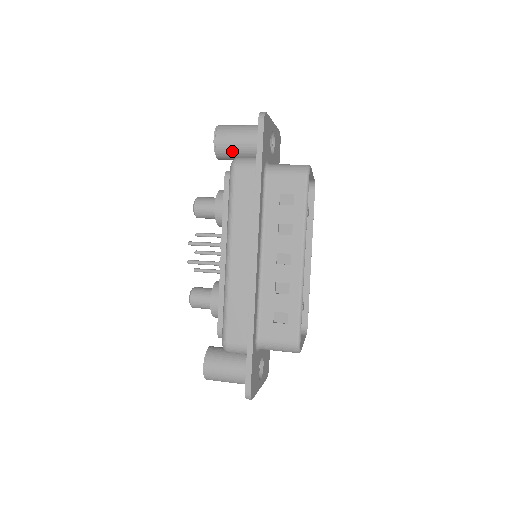
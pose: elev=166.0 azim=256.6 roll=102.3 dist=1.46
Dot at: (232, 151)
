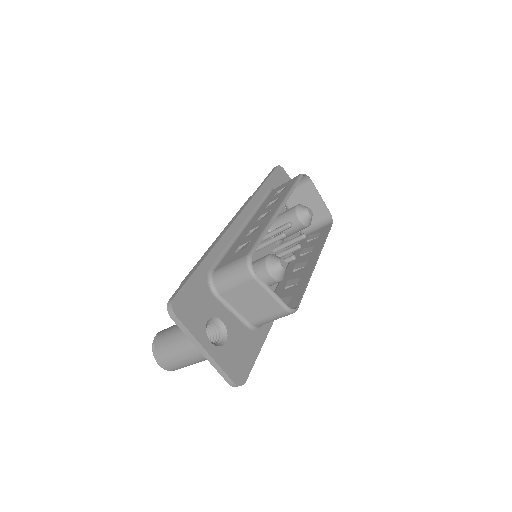
Dot at: occluded
